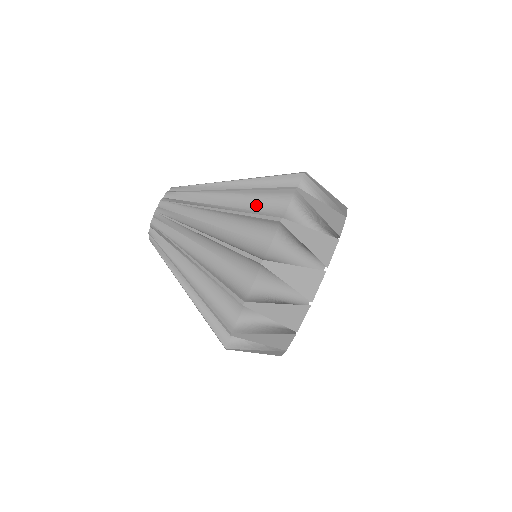
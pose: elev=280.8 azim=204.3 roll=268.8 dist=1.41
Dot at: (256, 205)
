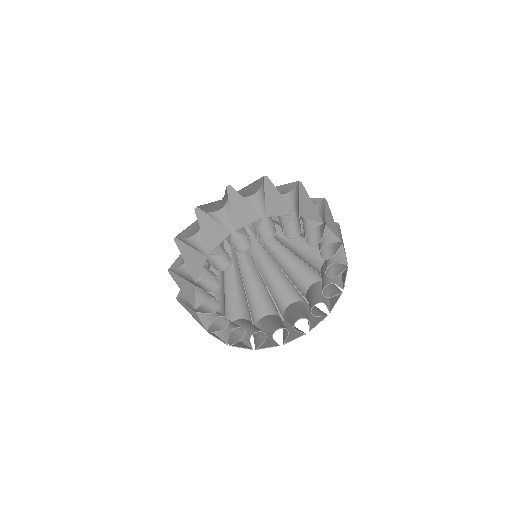
Dot at: occluded
